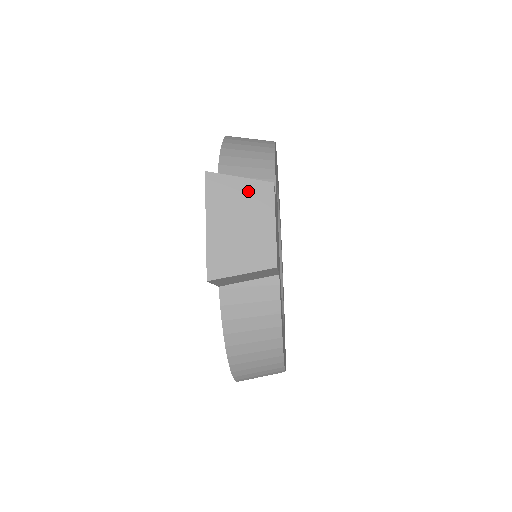
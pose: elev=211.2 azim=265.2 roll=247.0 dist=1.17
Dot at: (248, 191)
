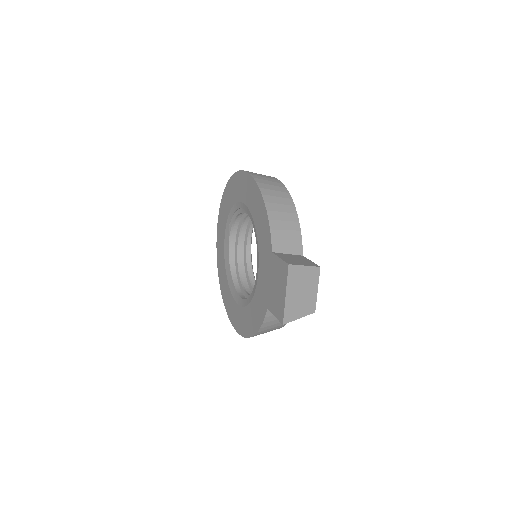
Dot at: (308, 273)
